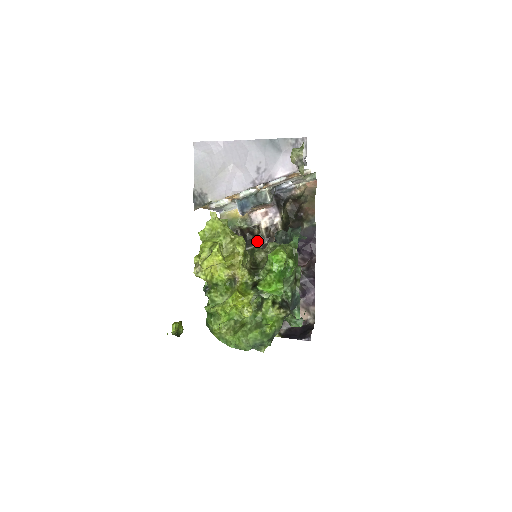
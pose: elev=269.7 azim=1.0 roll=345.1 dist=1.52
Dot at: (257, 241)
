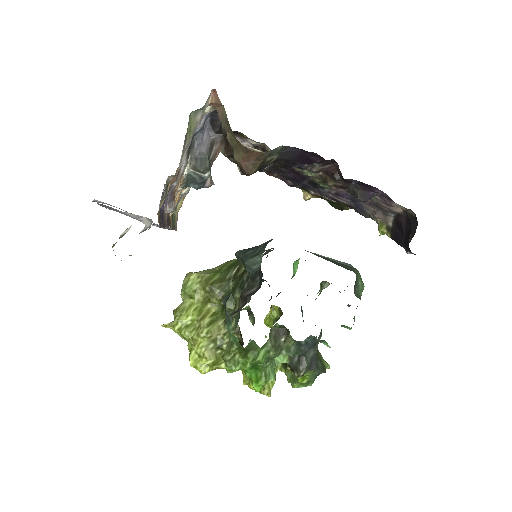
Dot at: occluded
